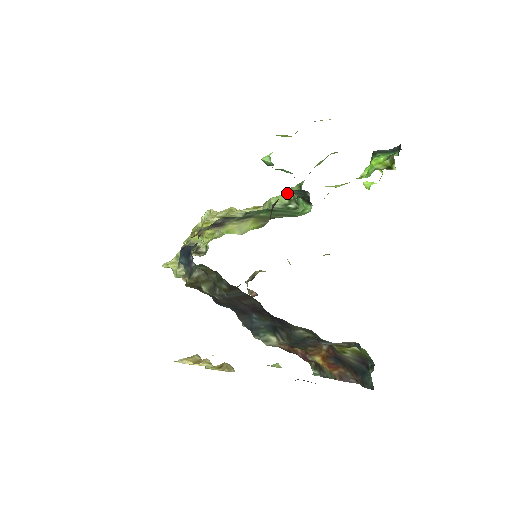
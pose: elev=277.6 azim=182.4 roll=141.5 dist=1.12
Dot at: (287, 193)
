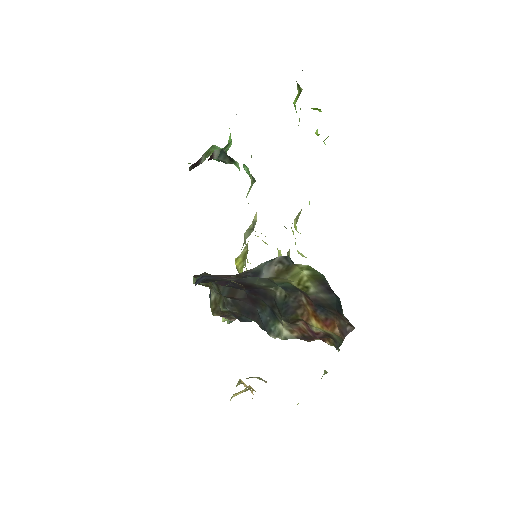
Dot at: occluded
